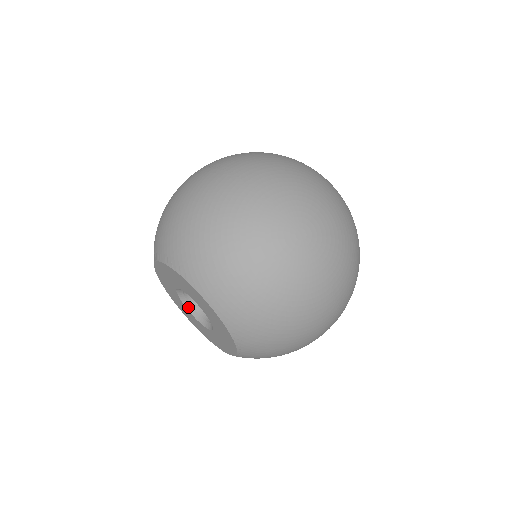
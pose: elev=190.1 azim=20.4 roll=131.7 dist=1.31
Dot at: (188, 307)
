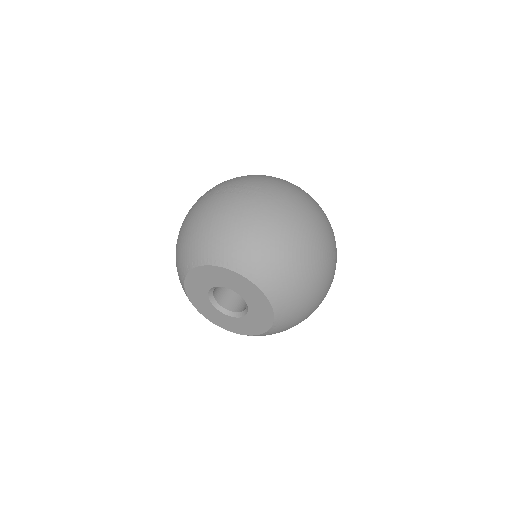
Dot at: (211, 298)
